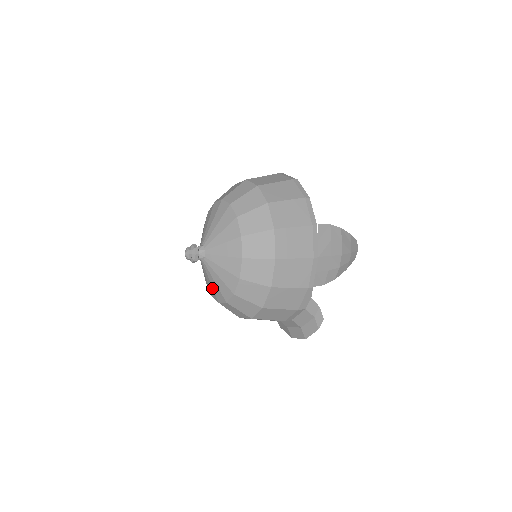
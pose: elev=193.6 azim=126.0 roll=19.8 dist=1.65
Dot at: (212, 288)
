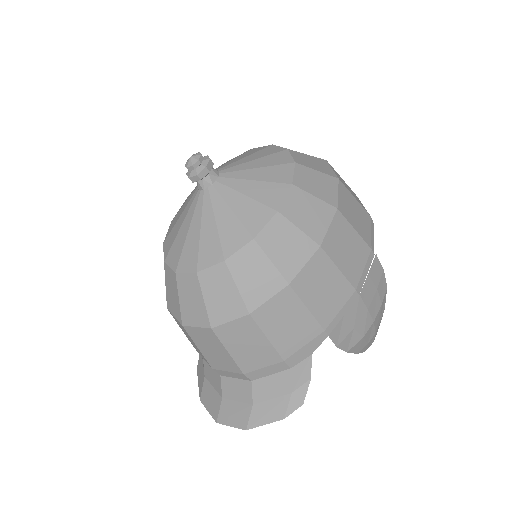
Dot at: (183, 243)
